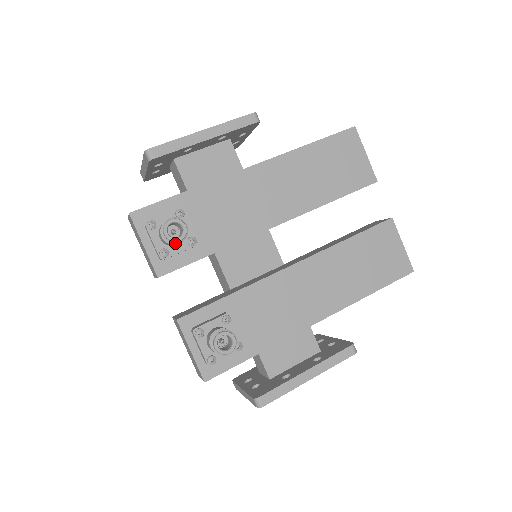
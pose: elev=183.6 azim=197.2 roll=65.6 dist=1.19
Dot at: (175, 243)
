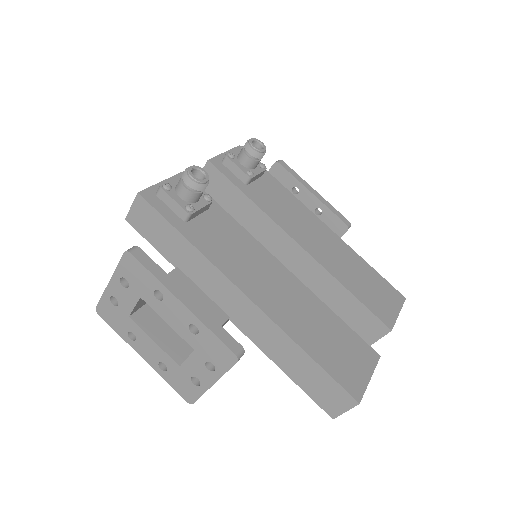
Dot at: (249, 147)
